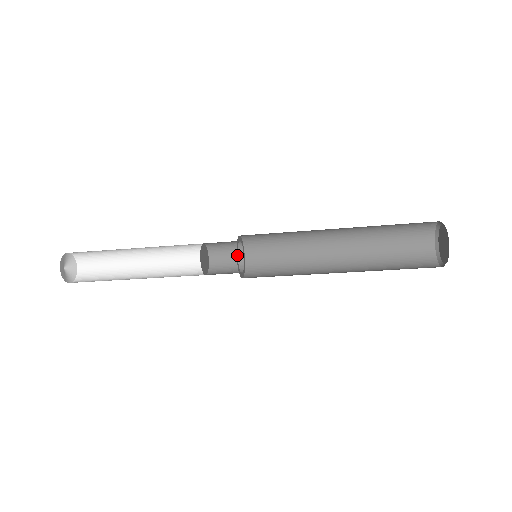
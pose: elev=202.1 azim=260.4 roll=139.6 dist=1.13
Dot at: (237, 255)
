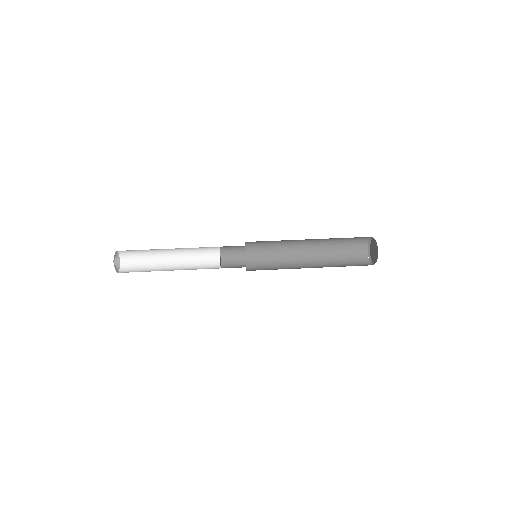
Dot at: occluded
